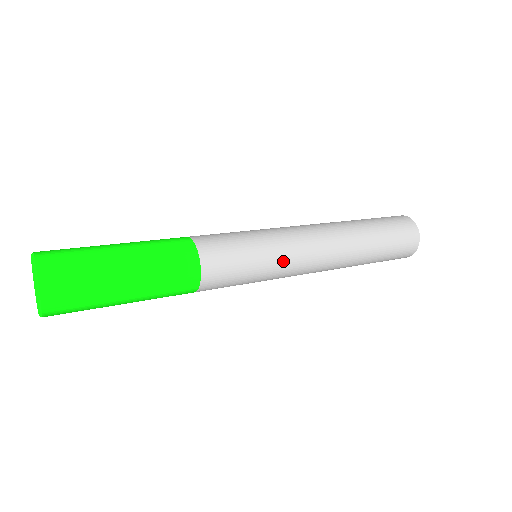
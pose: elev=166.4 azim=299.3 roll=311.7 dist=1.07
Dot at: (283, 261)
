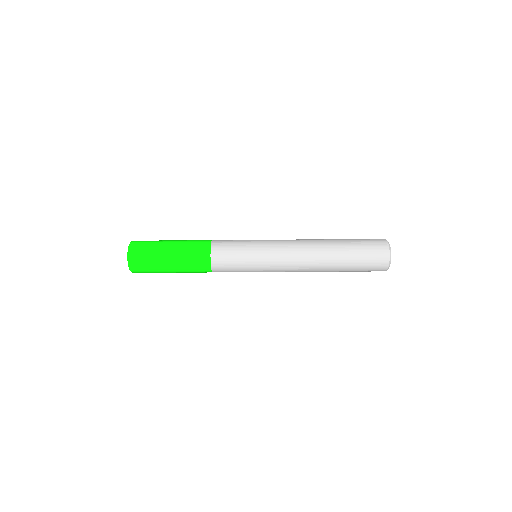
Dot at: (266, 259)
